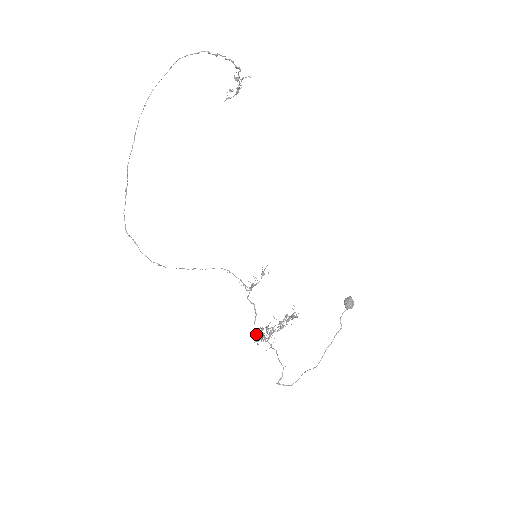
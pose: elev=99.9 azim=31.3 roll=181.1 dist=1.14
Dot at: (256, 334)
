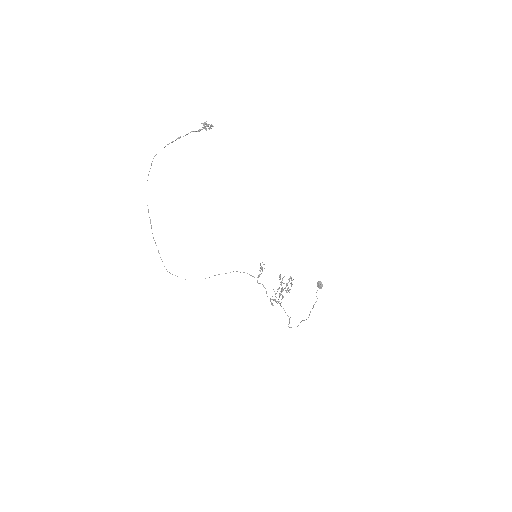
Dot at: occluded
